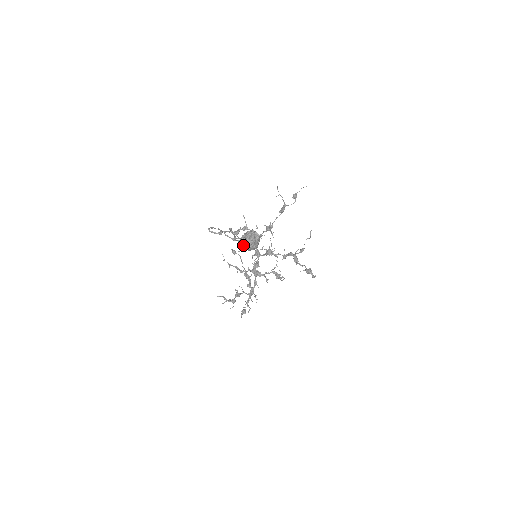
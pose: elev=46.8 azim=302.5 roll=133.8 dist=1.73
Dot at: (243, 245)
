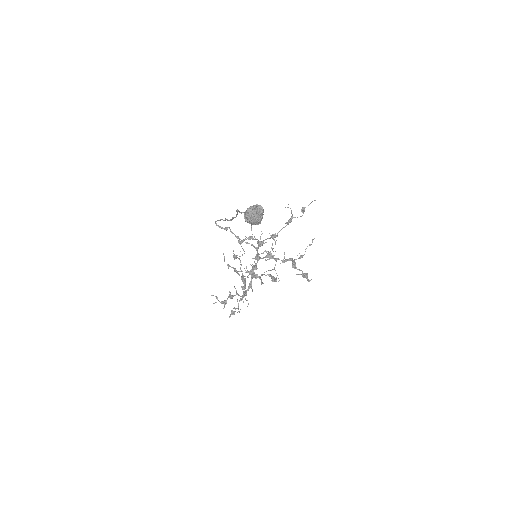
Dot at: (247, 215)
